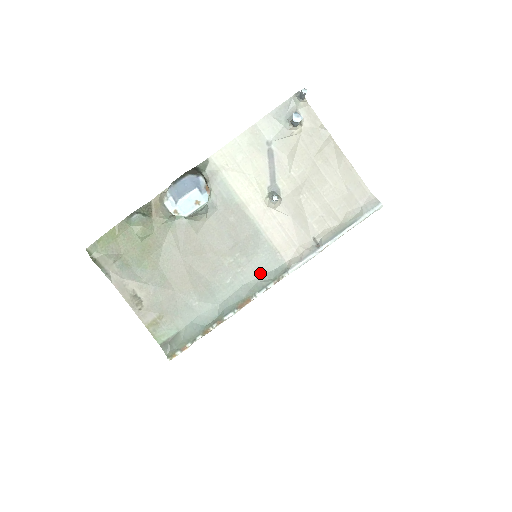
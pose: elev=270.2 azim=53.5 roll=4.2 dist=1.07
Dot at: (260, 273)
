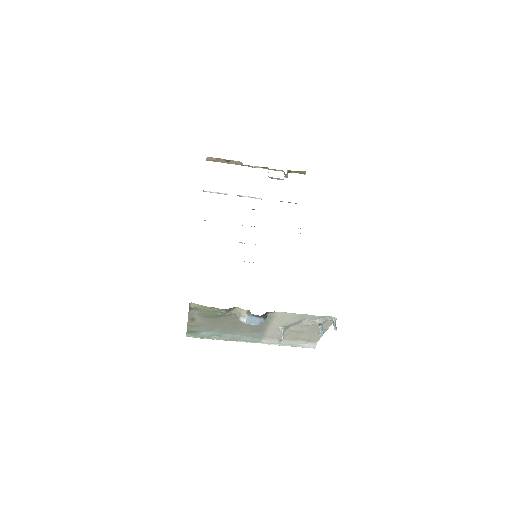
Dot at: (250, 336)
